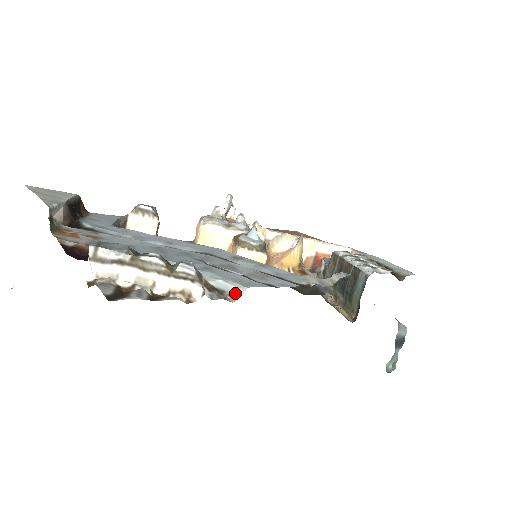
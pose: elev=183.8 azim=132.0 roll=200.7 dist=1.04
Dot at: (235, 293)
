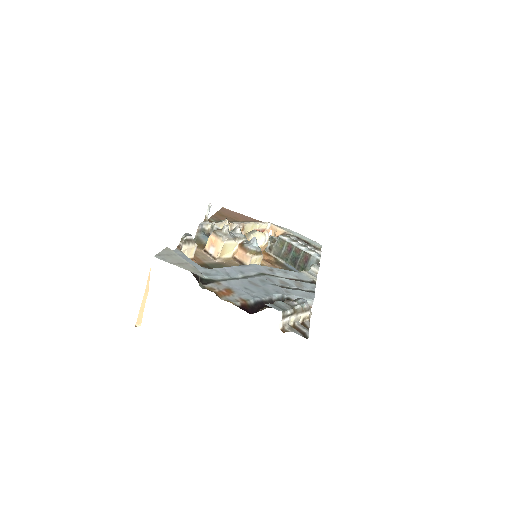
Dot at: (310, 304)
